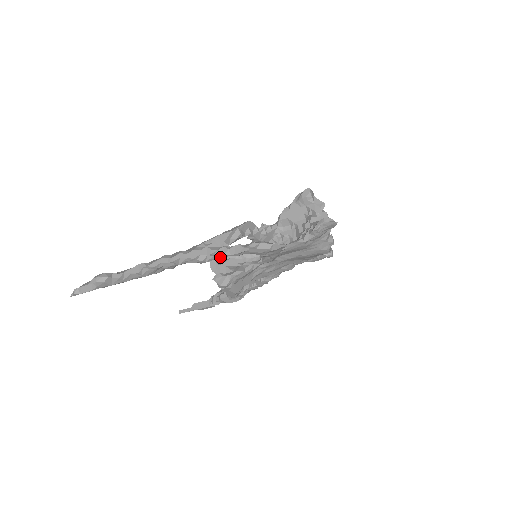
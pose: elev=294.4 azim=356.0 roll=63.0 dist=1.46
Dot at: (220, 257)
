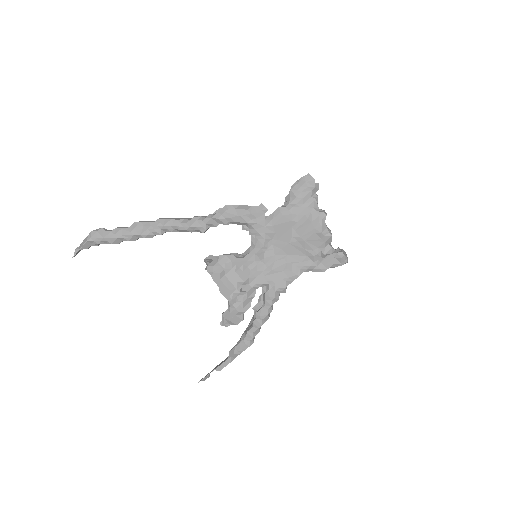
Dot at: (203, 223)
